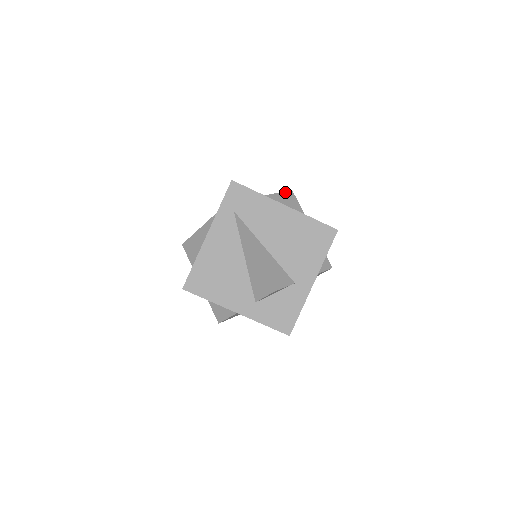
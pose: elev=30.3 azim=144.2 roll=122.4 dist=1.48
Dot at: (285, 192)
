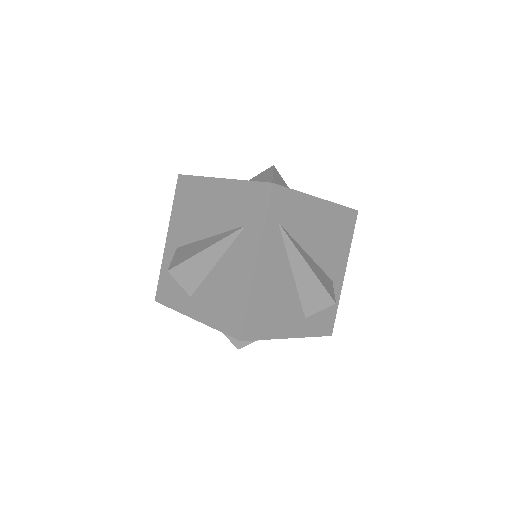
Dot at: (273, 170)
